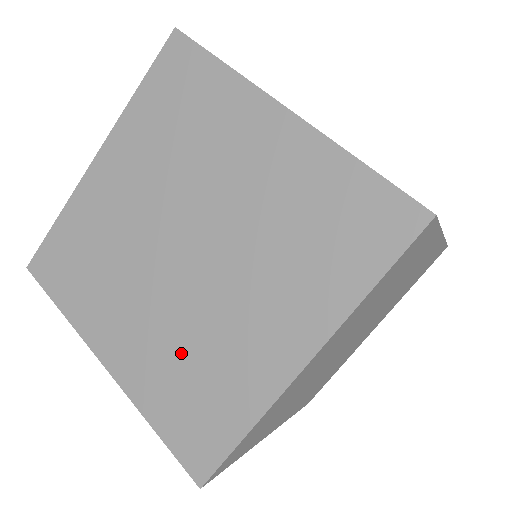
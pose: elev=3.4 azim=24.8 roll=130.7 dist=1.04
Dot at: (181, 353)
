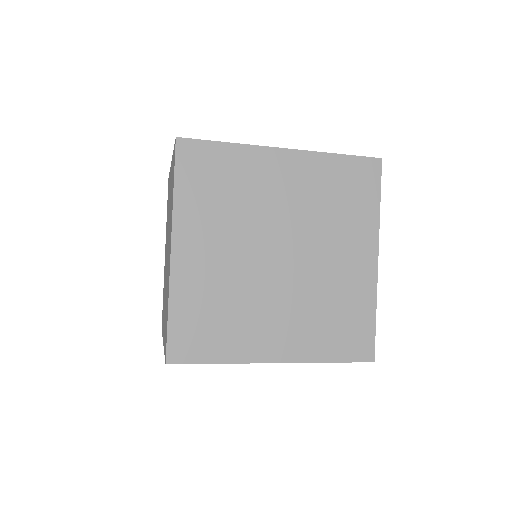
Dot at: occluded
